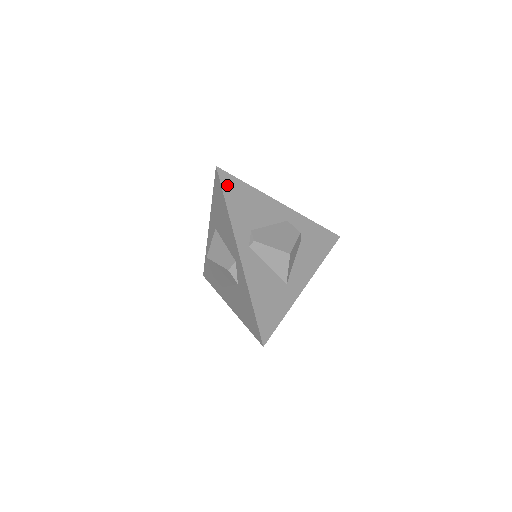
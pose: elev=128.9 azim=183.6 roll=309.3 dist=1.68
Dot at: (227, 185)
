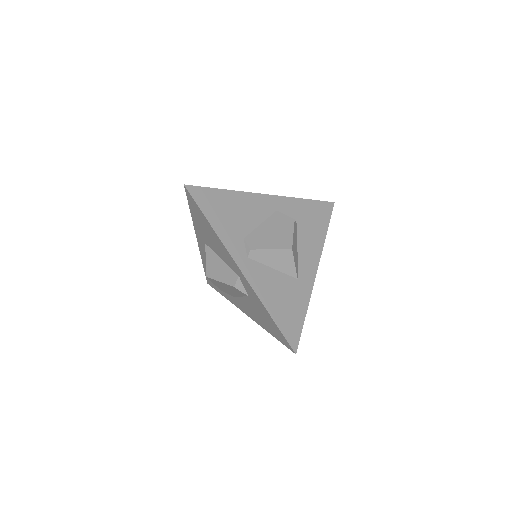
Dot at: (202, 200)
